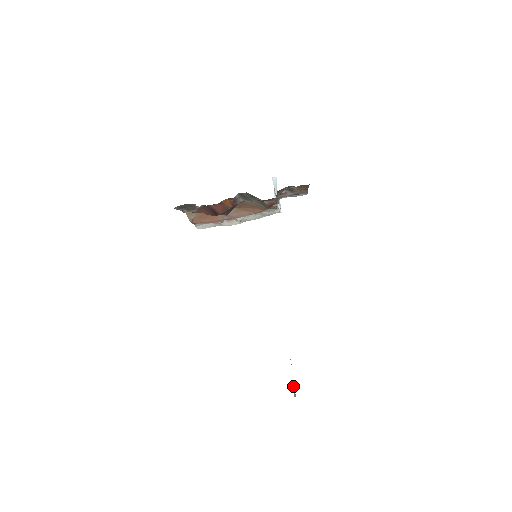
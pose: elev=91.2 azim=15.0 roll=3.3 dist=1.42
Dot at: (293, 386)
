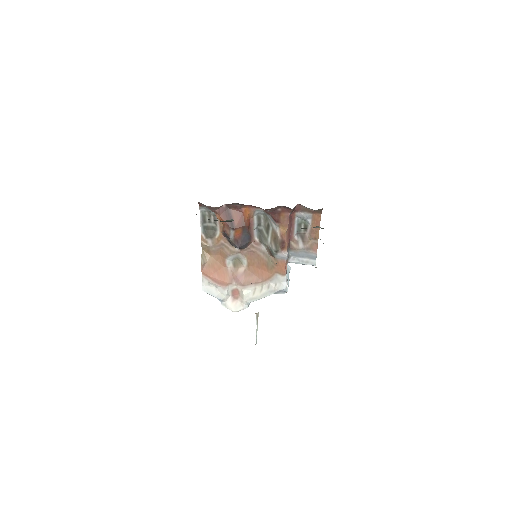
Dot at: occluded
